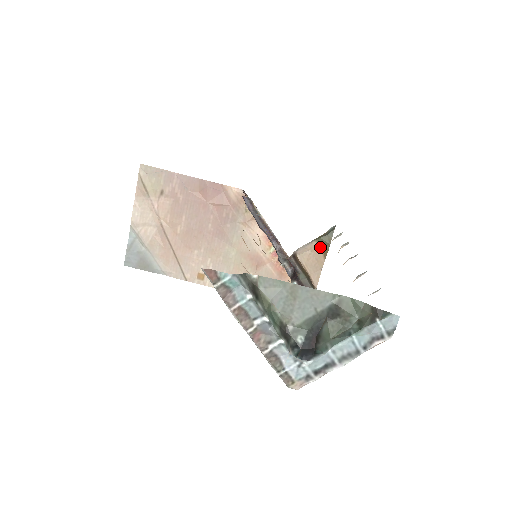
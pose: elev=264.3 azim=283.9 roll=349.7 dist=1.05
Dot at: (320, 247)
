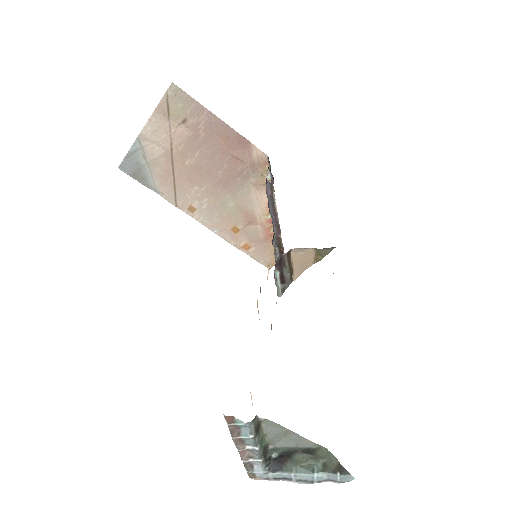
Dot at: (315, 254)
